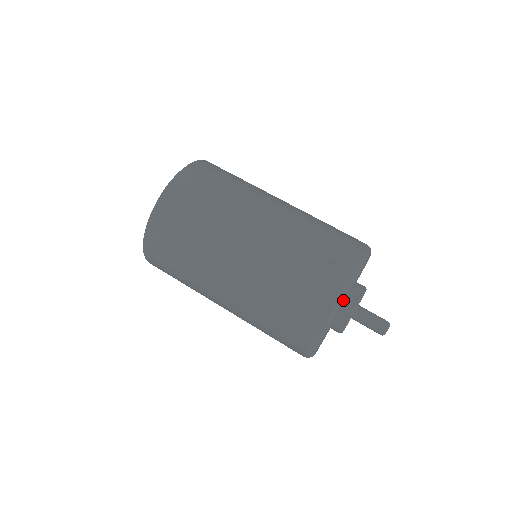
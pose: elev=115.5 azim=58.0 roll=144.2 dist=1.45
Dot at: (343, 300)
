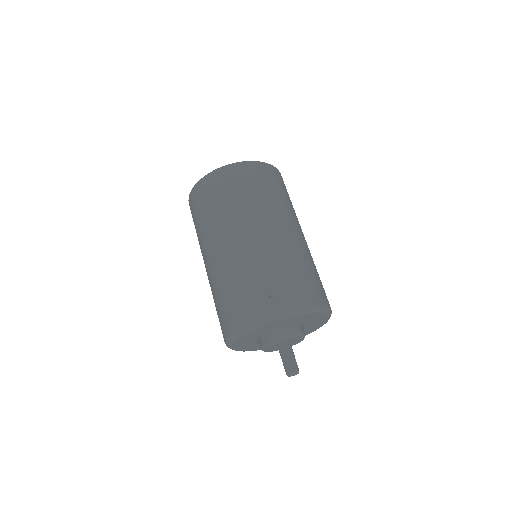
Dot at: (257, 326)
